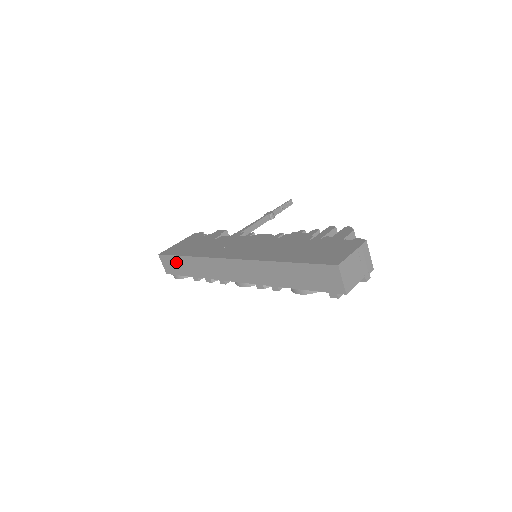
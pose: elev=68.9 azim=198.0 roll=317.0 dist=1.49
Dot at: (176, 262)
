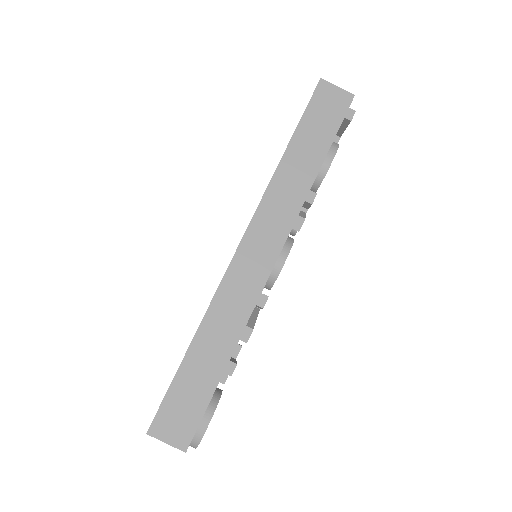
Dot at: (183, 390)
